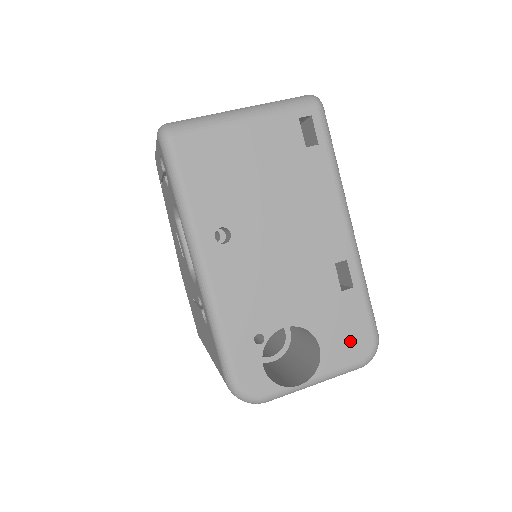
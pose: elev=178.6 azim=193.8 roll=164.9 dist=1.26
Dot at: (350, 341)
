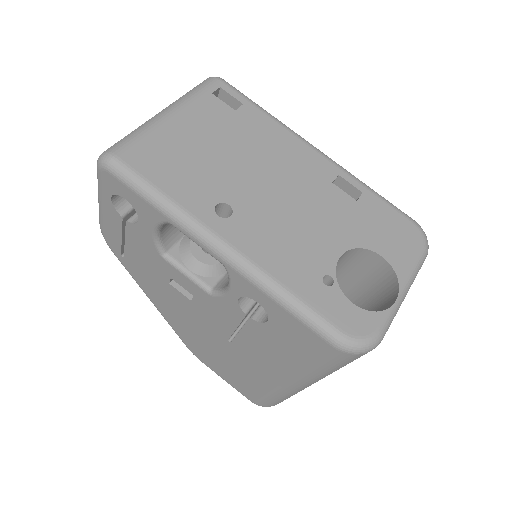
Dot at: (399, 236)
